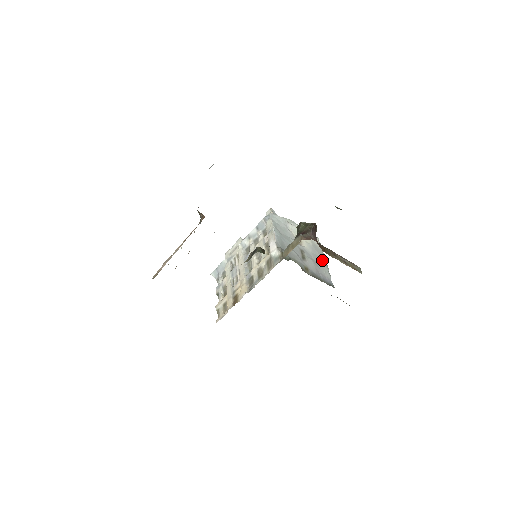
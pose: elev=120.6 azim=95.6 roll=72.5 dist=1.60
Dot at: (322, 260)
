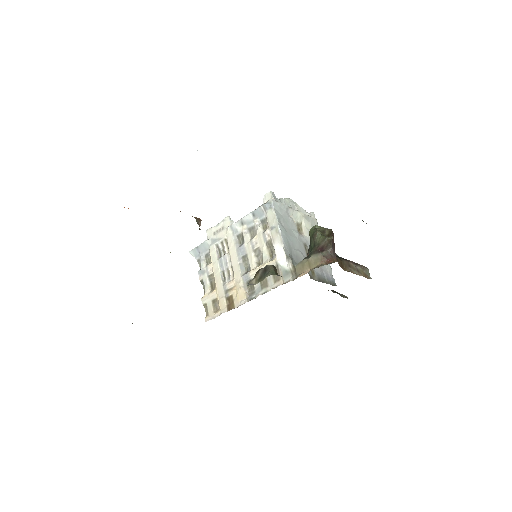
Dot at: occluded
